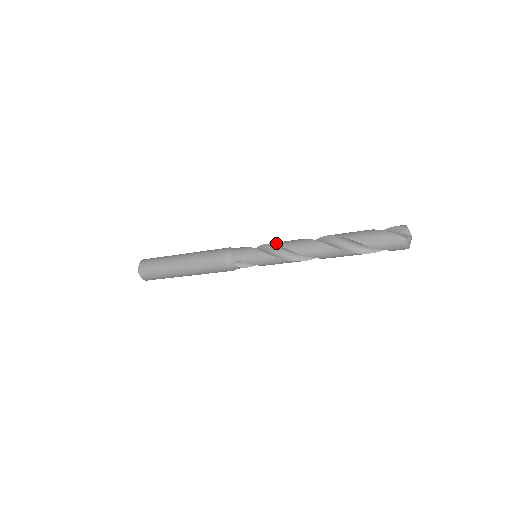
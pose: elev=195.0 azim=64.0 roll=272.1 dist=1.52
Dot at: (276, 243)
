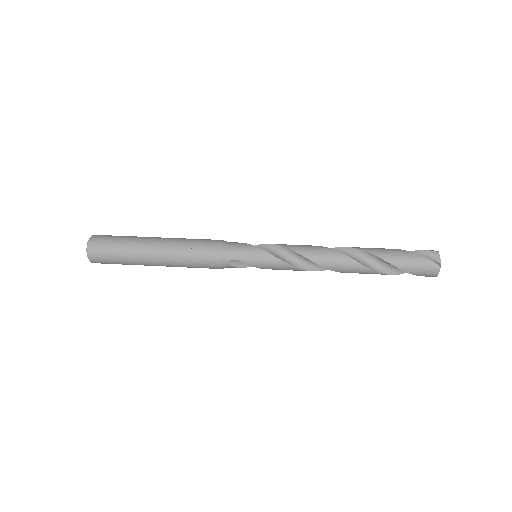
Dot at: (287, 246)
